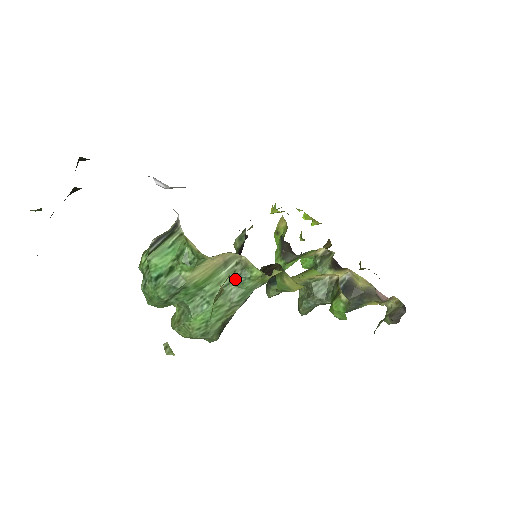
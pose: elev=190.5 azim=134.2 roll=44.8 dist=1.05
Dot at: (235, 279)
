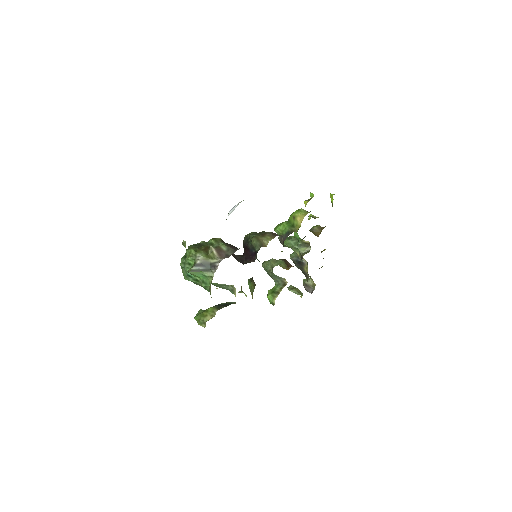
Dot at: (226, 287)
